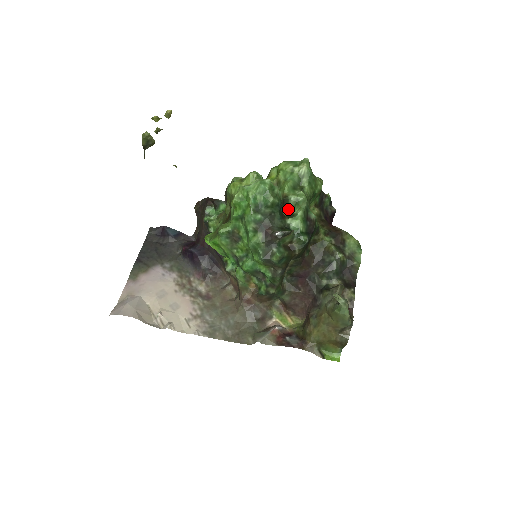
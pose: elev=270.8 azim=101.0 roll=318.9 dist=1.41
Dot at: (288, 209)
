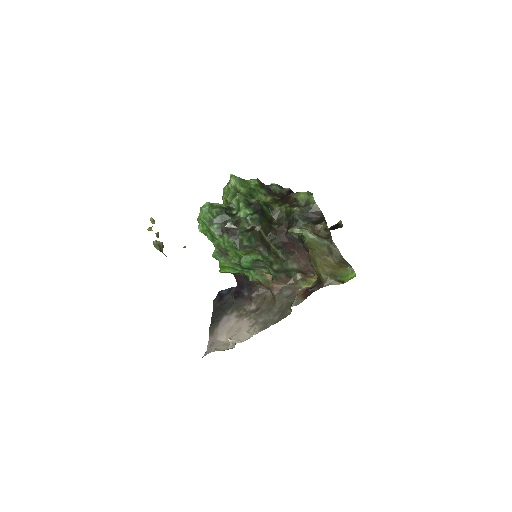
Dot at: (236, 209)
